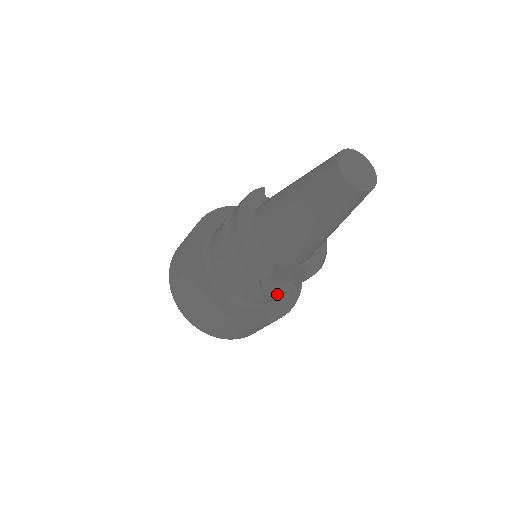
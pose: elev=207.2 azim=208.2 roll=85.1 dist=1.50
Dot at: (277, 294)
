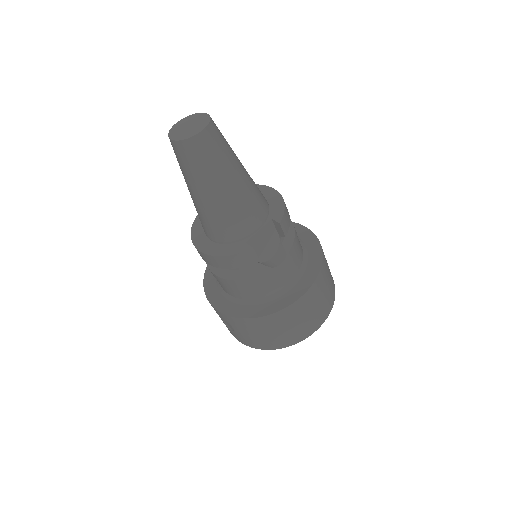
Dot at: (287, 257)
